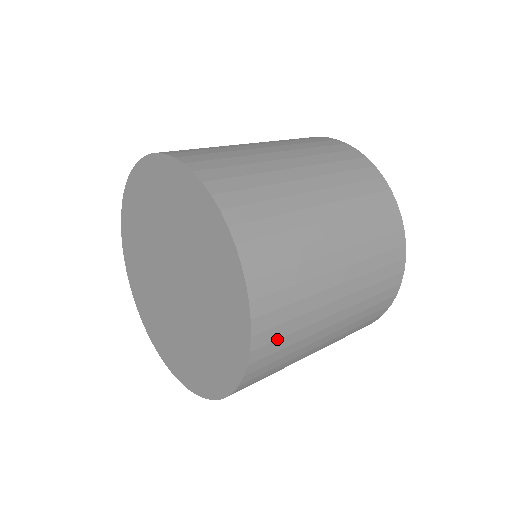
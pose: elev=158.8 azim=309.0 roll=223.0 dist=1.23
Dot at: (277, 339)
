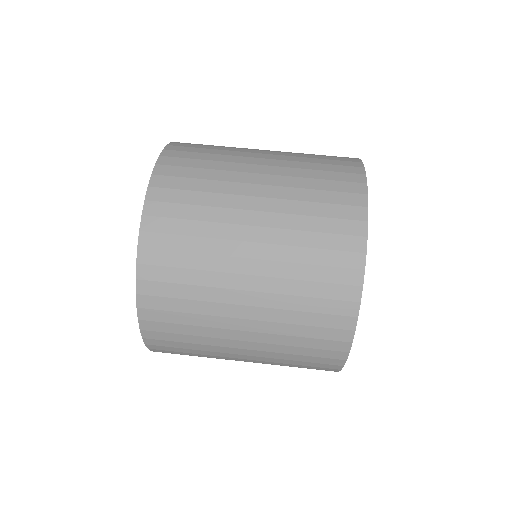
Dot at: (167, 297)
